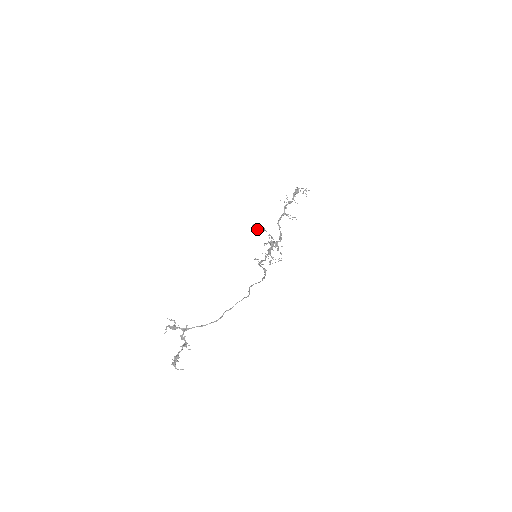
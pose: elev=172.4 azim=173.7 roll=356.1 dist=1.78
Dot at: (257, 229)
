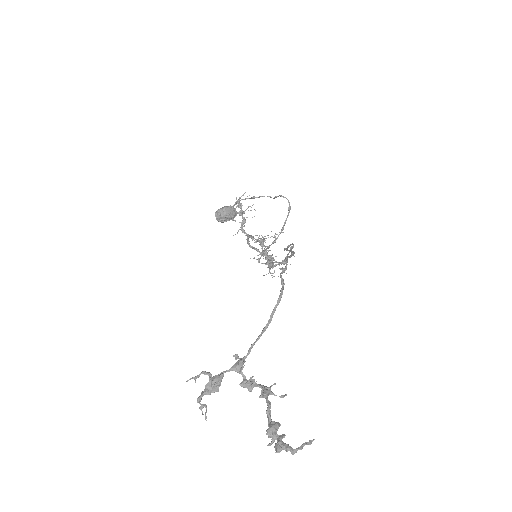
Dot at: (225, 211)
